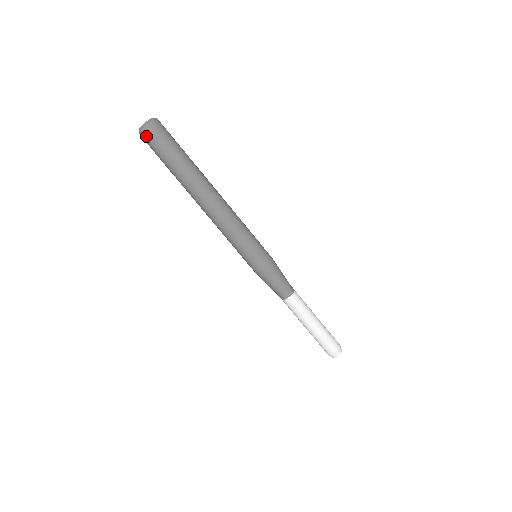
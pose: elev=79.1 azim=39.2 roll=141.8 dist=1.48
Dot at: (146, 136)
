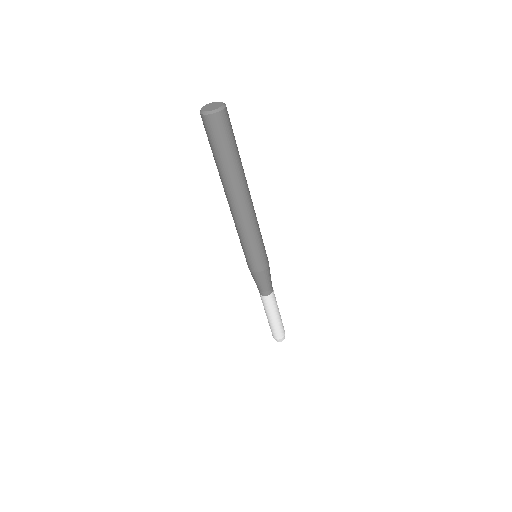
Dot at: (204, 123)
